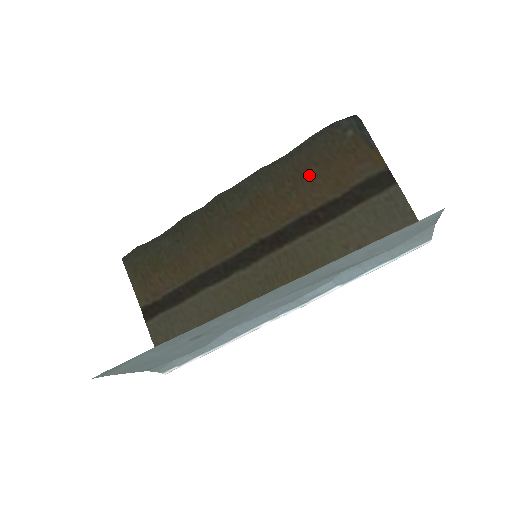
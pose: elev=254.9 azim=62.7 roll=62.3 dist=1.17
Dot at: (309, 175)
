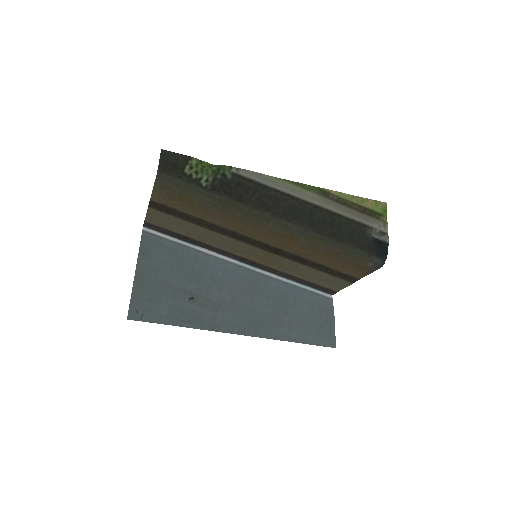
Dot at: (328, 255)
